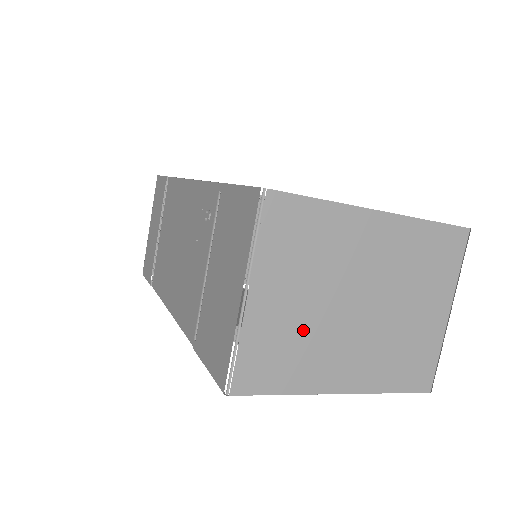
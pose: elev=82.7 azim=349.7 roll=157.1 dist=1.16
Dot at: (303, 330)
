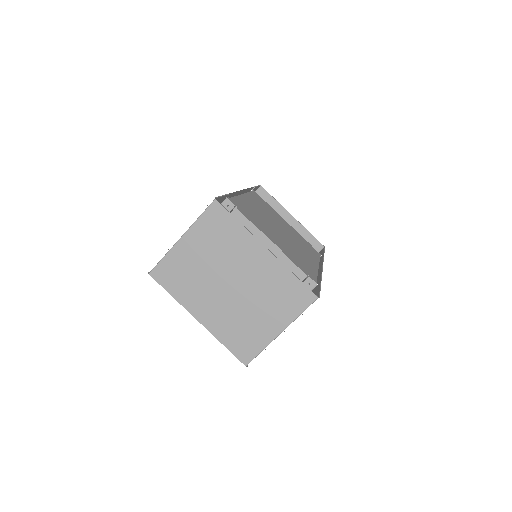
Dot at: (197, 274)
